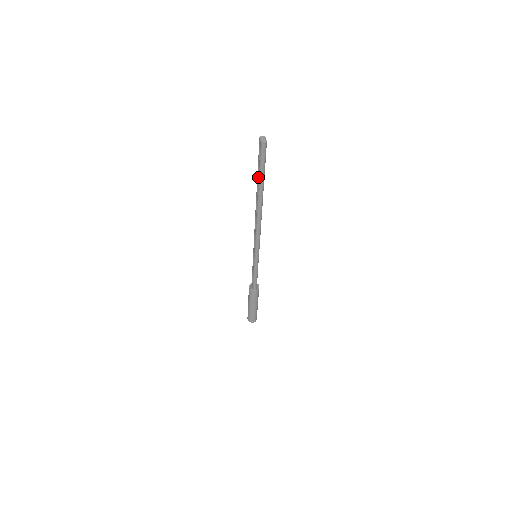
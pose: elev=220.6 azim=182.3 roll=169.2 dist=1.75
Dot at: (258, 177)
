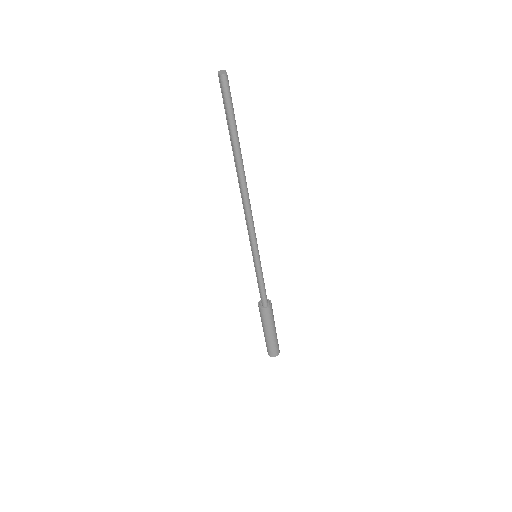
Dot at: (229, 132)
